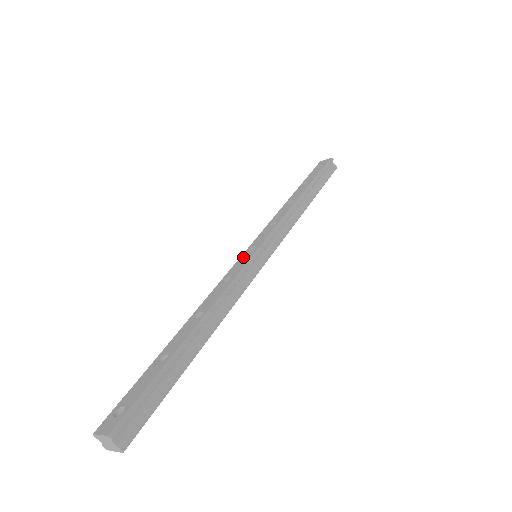
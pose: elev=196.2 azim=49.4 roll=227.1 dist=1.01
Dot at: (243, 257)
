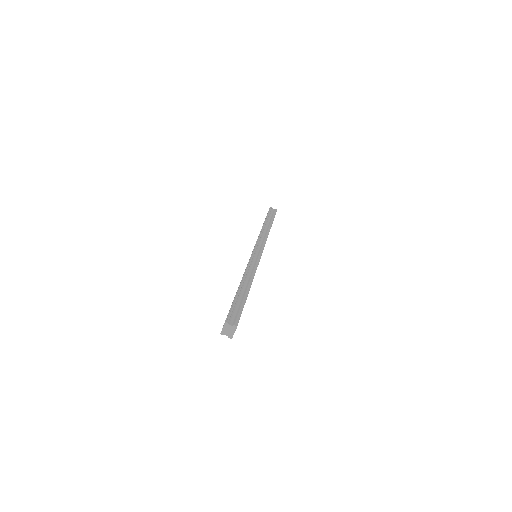
Dot at: occluded
